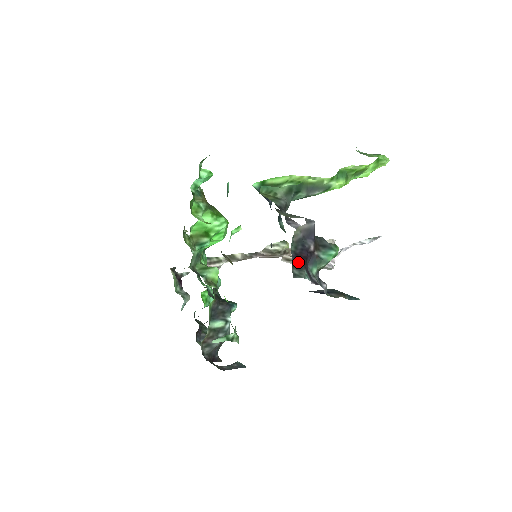
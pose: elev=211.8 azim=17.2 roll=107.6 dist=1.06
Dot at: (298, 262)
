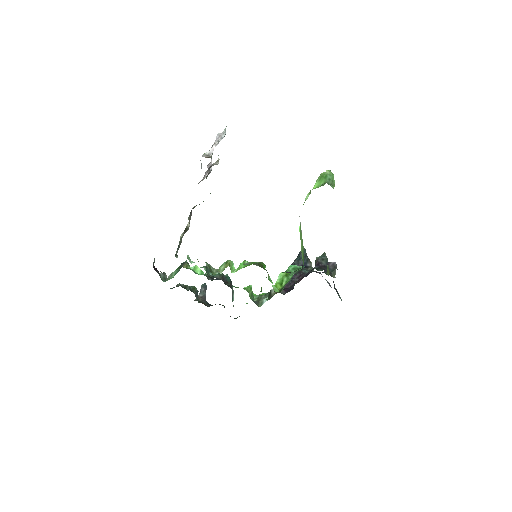
Dot at: (336, 291)
